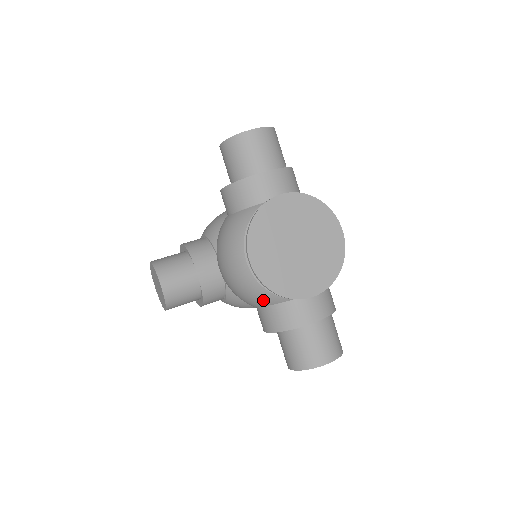
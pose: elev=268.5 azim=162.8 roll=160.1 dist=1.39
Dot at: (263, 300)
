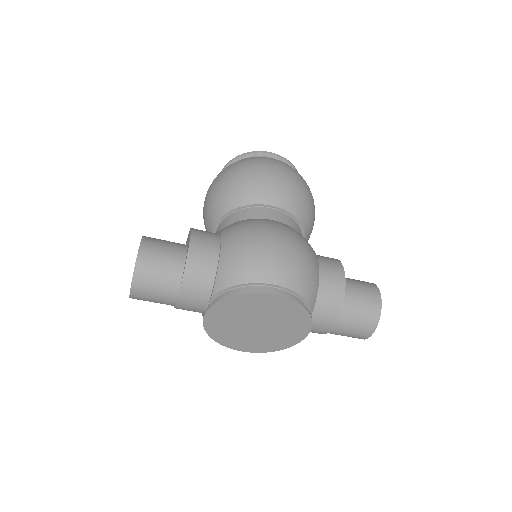
Dot at: occluded
